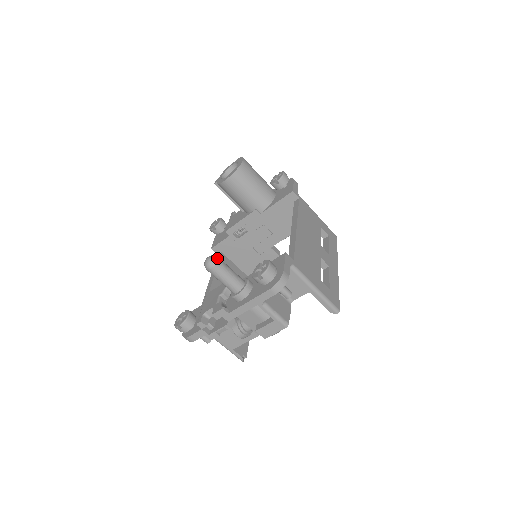
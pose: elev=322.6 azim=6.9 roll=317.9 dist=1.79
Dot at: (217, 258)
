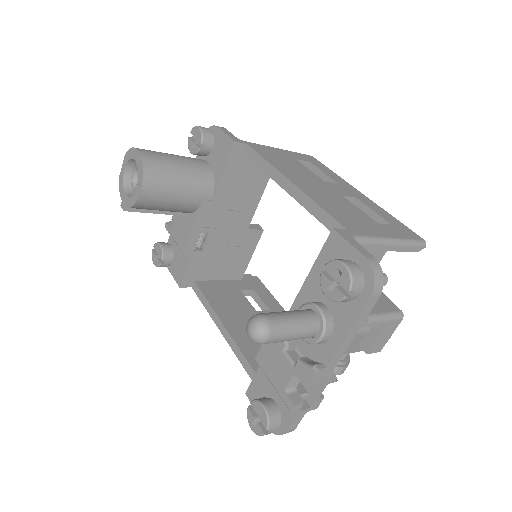
Dot at: (263, 317)
